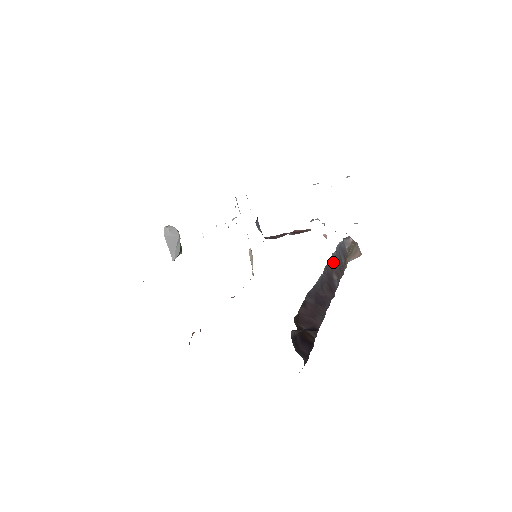
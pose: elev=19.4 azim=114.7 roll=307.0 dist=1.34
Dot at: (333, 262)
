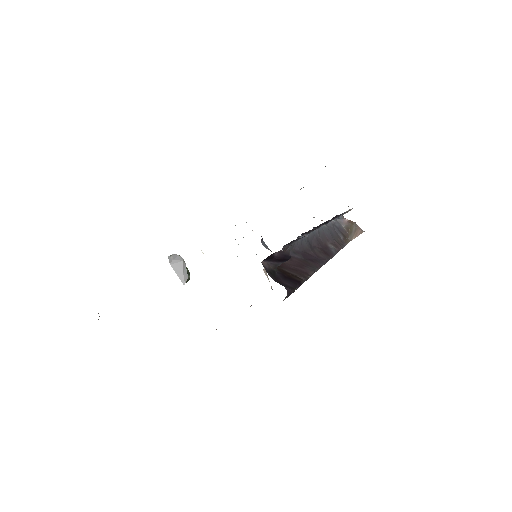
Dot at: (325, 233)
